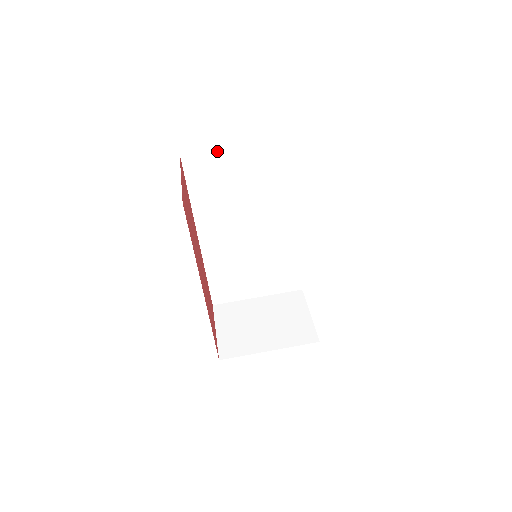
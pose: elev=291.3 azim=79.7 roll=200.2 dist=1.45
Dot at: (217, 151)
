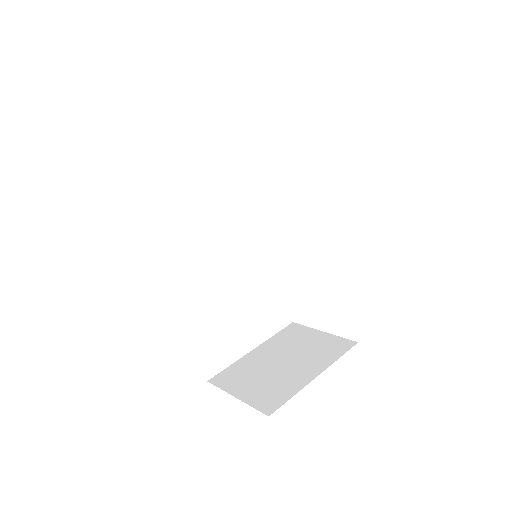
Dot at: (172, 145)
